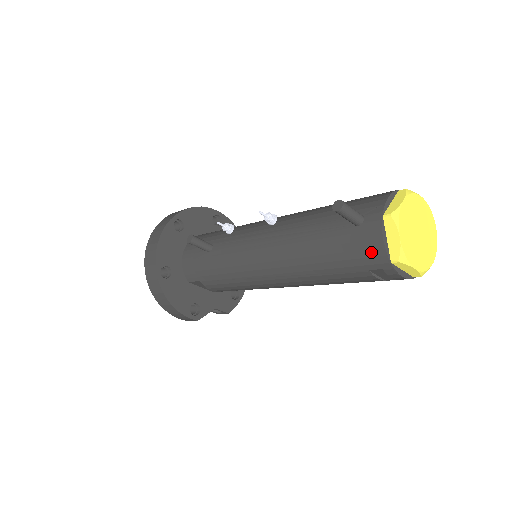
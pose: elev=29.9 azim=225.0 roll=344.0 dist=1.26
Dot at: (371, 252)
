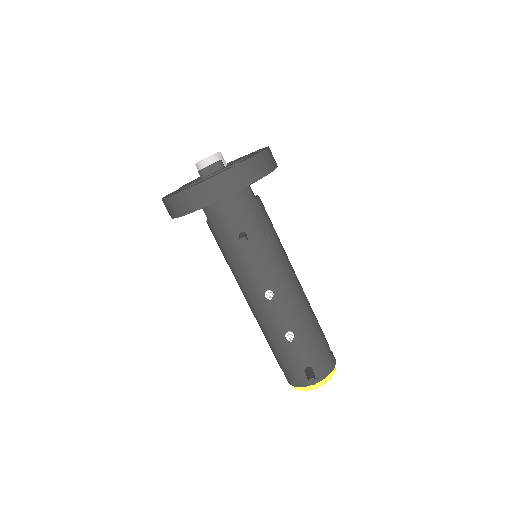
Dot at: (293, 379)
